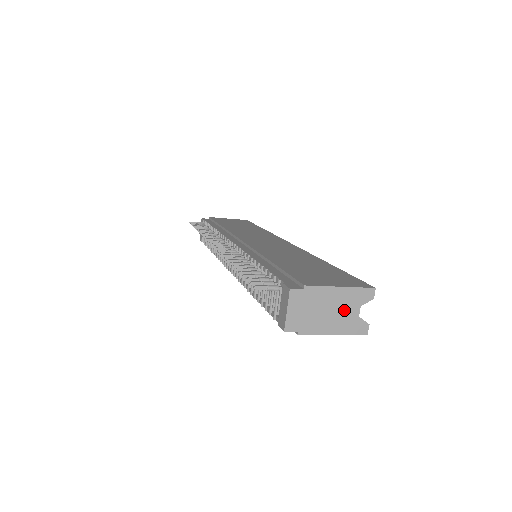
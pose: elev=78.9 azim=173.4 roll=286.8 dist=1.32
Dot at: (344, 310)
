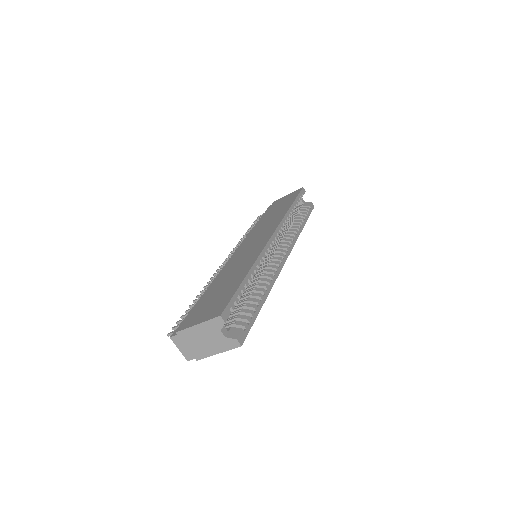
Dot at: (212, 337)
